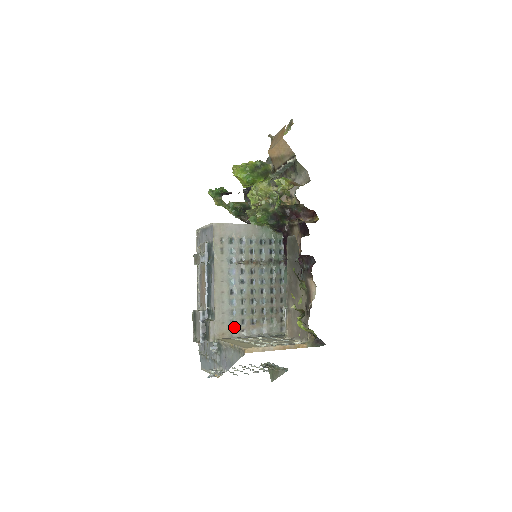
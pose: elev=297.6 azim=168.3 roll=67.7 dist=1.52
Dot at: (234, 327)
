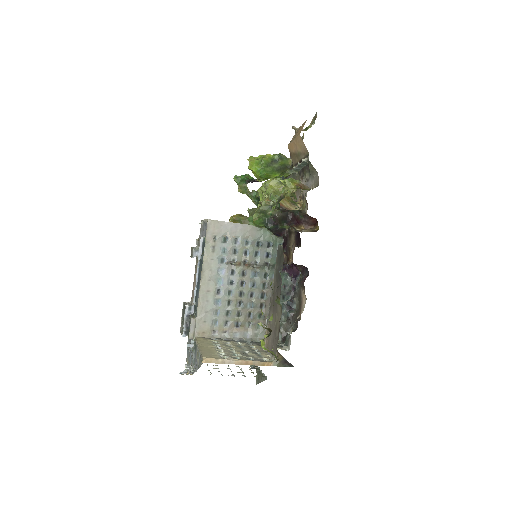
Dot at: (216, 327)
